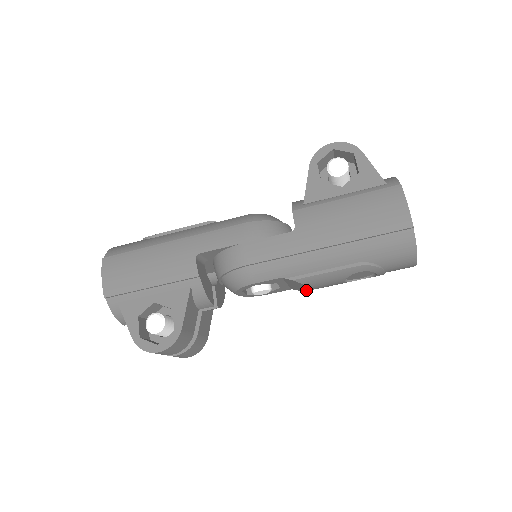
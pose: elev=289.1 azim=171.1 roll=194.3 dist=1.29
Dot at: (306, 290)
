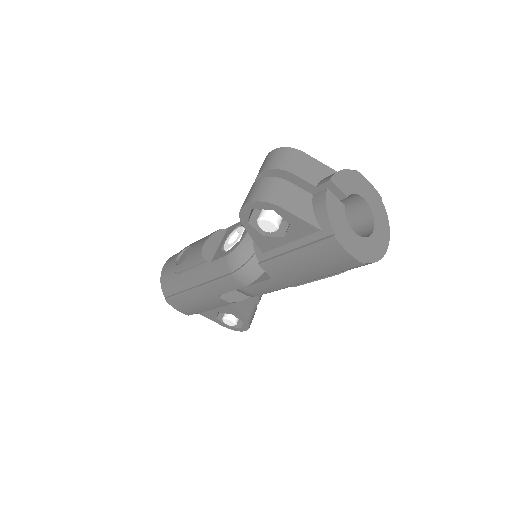
Dot at: occluded
